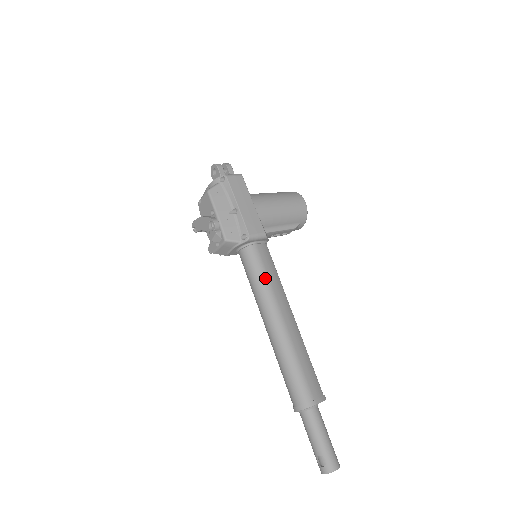
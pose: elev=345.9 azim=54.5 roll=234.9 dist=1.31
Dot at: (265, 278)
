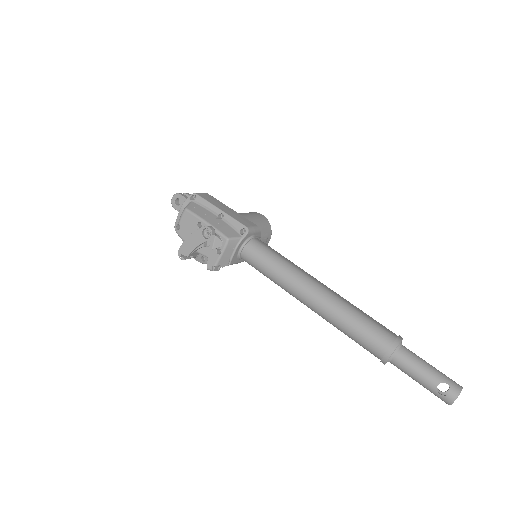
Dot at: (282, 259)
